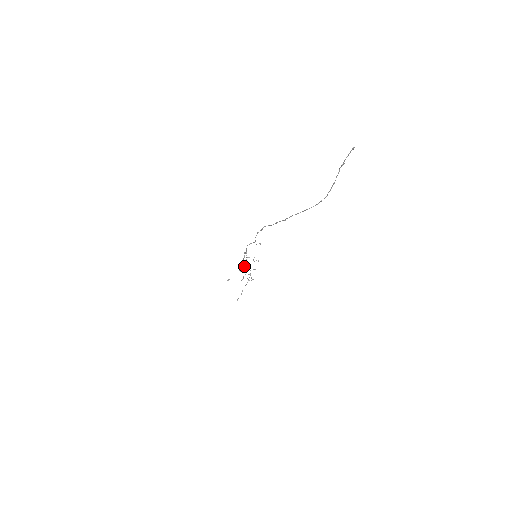
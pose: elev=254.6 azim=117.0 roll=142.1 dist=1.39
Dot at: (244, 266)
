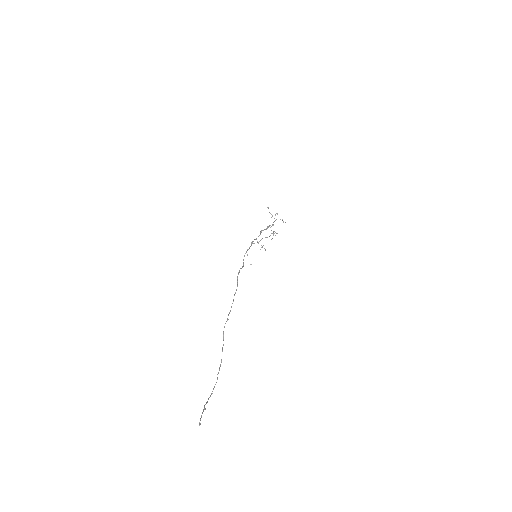
Dot at: (266, 229)
